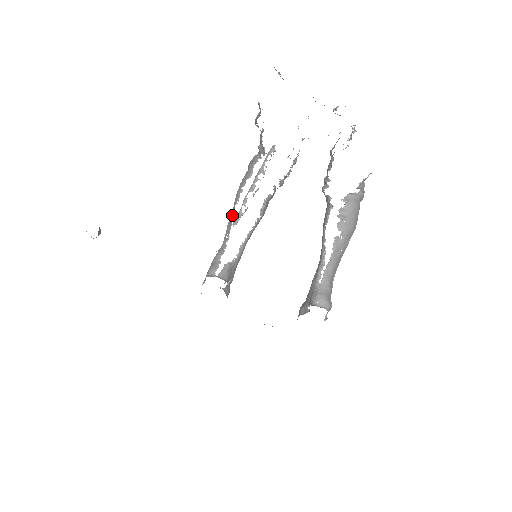
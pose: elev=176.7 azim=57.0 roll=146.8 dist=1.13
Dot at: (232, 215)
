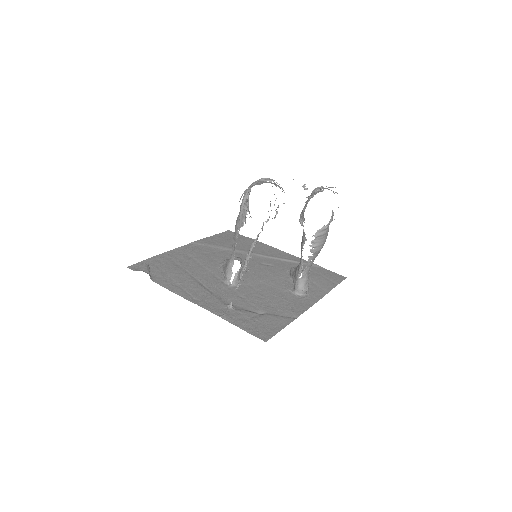
Dot at: (234, 242)
